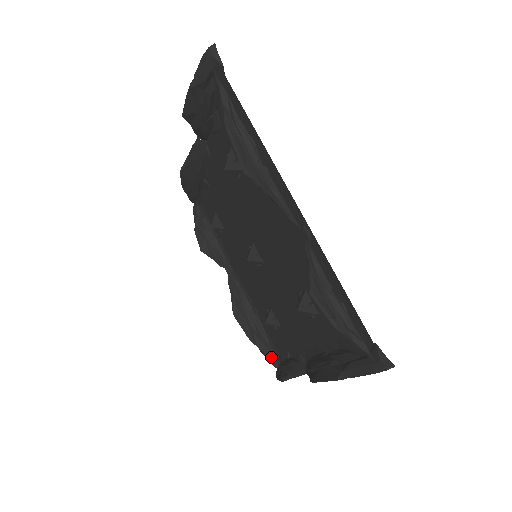
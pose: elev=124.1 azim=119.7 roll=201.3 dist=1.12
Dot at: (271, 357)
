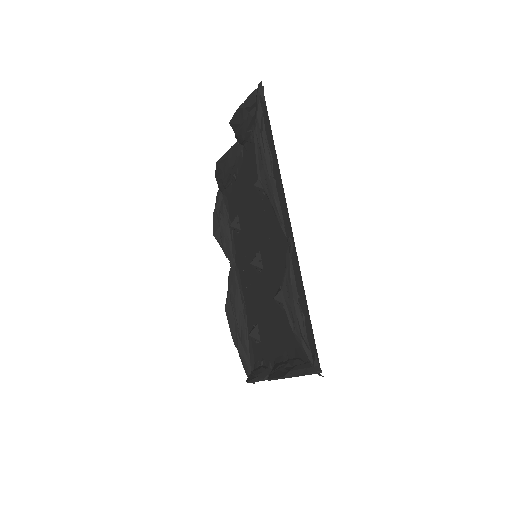
Dot at: (303, 364)
